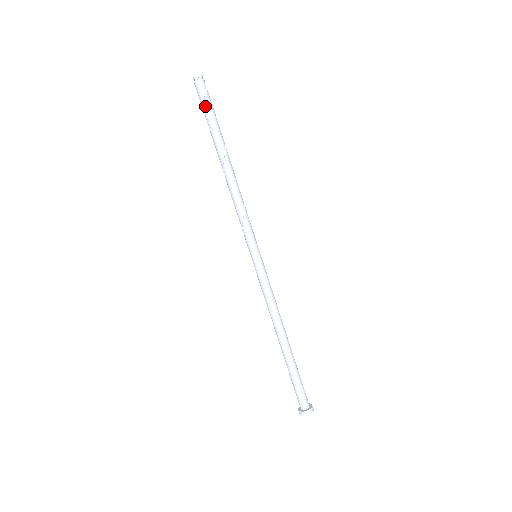
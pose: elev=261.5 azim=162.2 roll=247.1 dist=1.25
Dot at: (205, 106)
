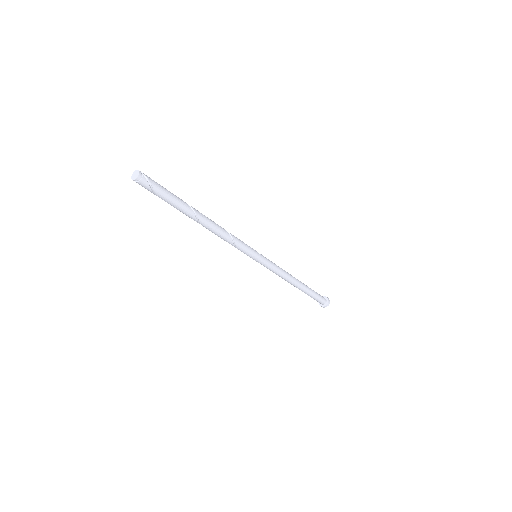
Dot at: occluded
